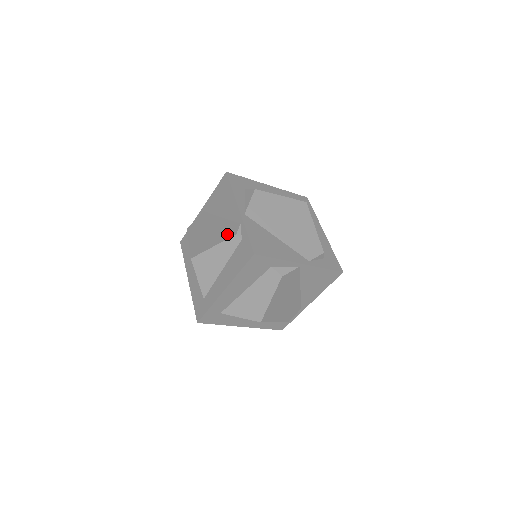
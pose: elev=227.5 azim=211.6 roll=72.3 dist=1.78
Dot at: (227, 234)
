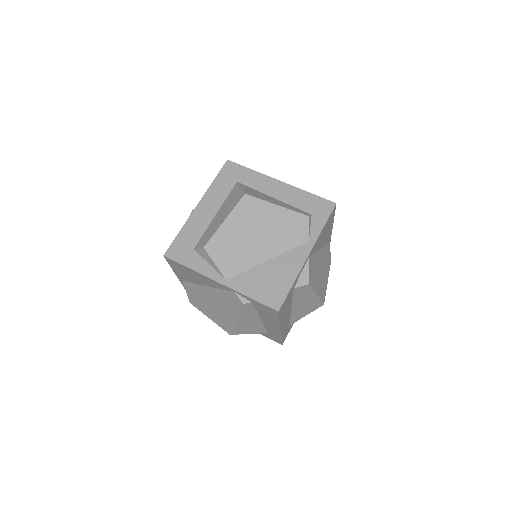
Dot at: (234, 306)
